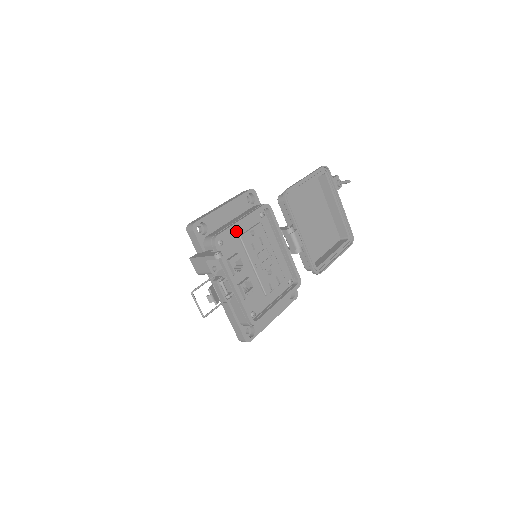
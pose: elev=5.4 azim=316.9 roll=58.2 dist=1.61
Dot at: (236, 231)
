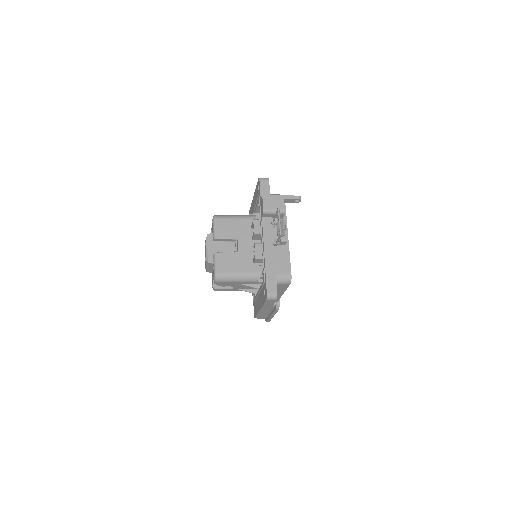
Dot at: occluded
